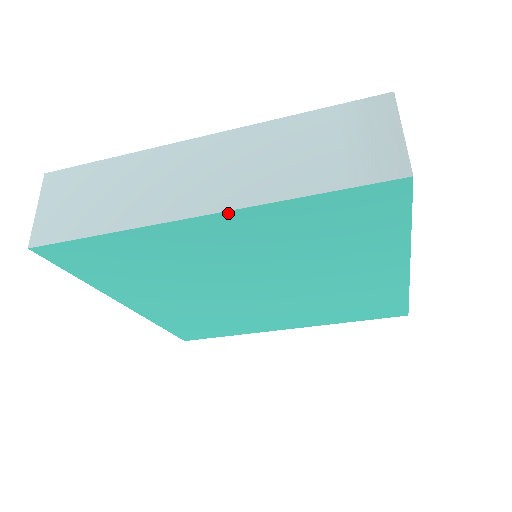
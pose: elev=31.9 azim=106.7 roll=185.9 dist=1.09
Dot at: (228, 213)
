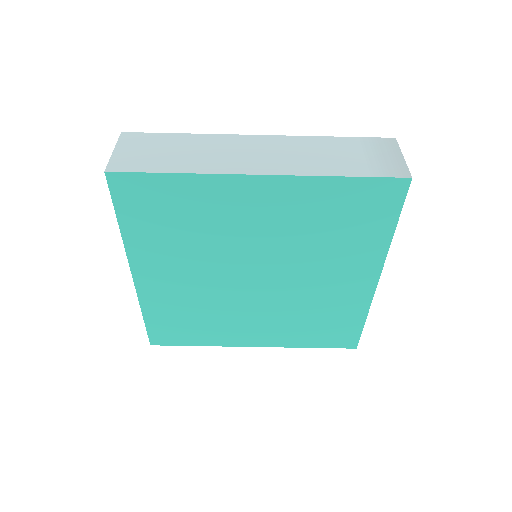
Dot at: (281, 178)
